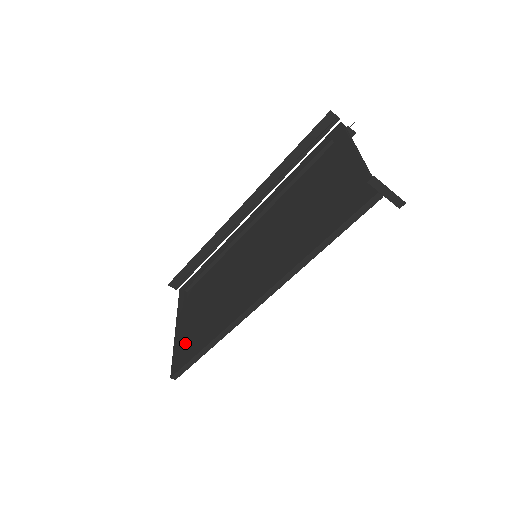
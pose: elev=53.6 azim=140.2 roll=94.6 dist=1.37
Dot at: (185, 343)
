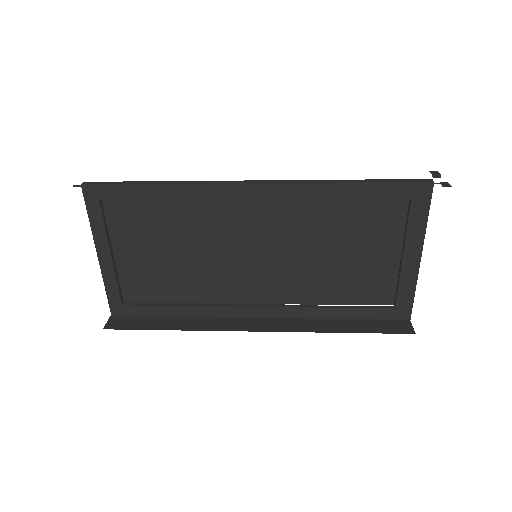
Dot at: (124, 282)
